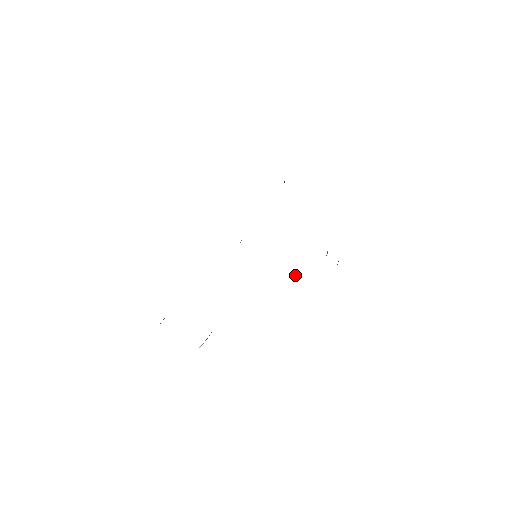
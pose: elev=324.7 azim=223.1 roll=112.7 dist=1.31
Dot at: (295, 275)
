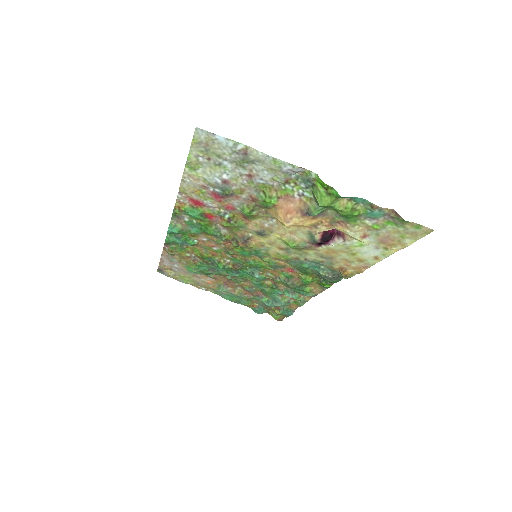
Dot at: (283, 284)
